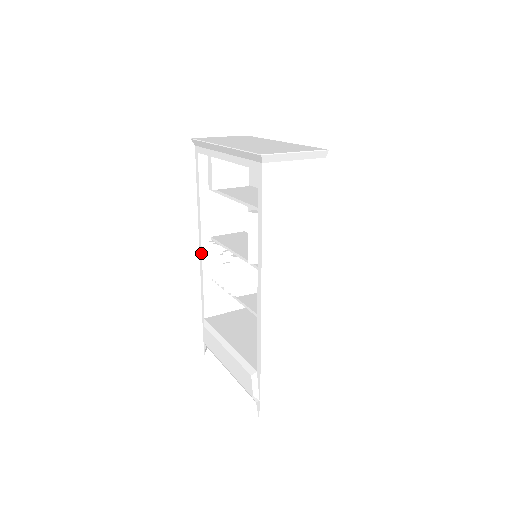
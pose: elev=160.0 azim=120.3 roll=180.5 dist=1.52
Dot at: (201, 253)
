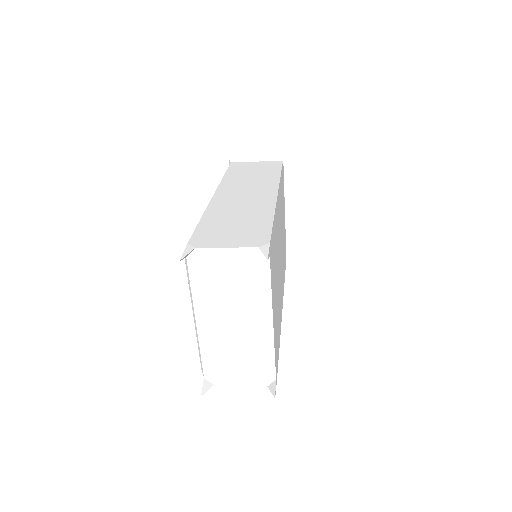
Dot at: occluded
